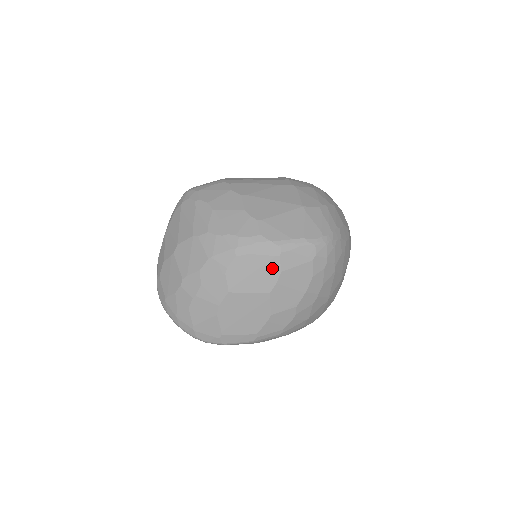
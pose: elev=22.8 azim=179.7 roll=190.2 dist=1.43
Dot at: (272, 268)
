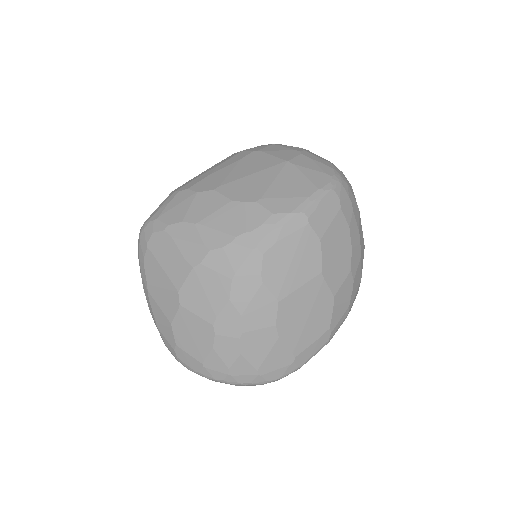
Dot at: (308, 242)
